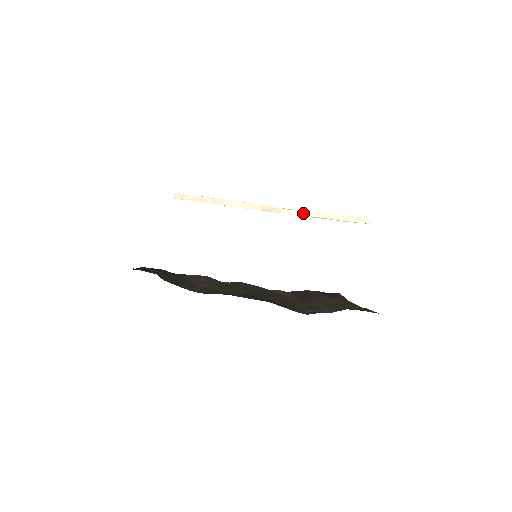
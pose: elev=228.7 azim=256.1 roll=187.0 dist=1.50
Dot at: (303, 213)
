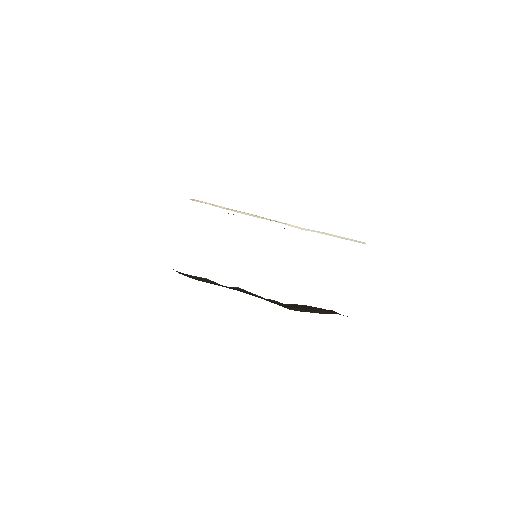
Dot at: (304, 229)
